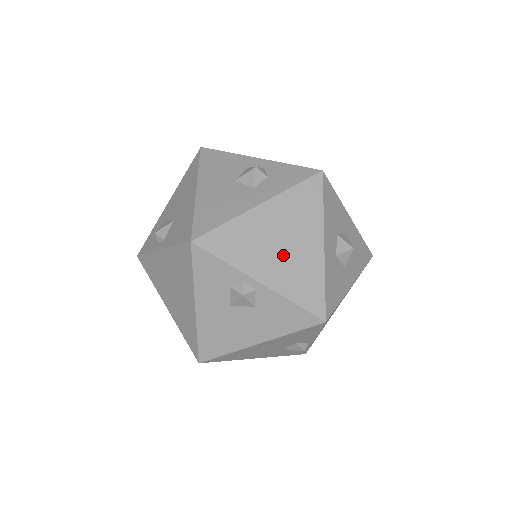
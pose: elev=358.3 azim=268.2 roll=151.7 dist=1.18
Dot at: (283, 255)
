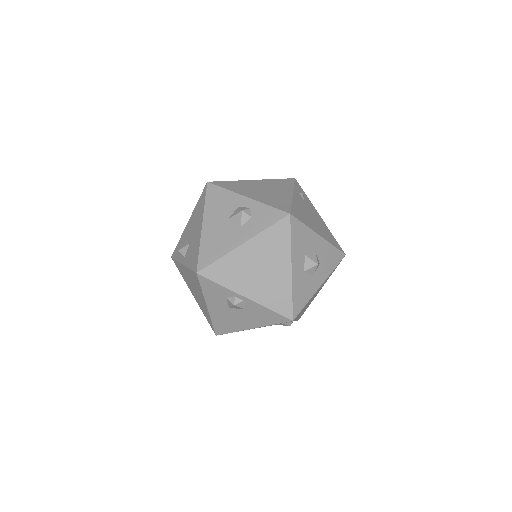
Dot at: (261, 278)
